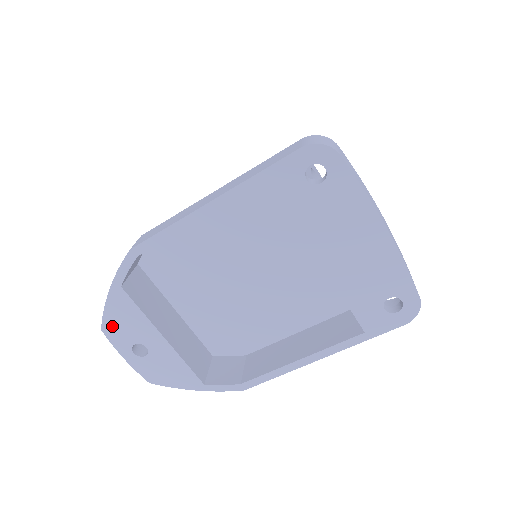
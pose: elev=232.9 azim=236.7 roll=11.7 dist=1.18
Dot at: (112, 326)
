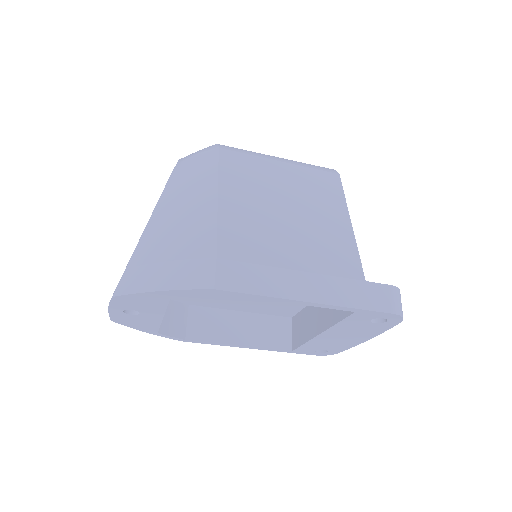
Dot at: (127, 300)
